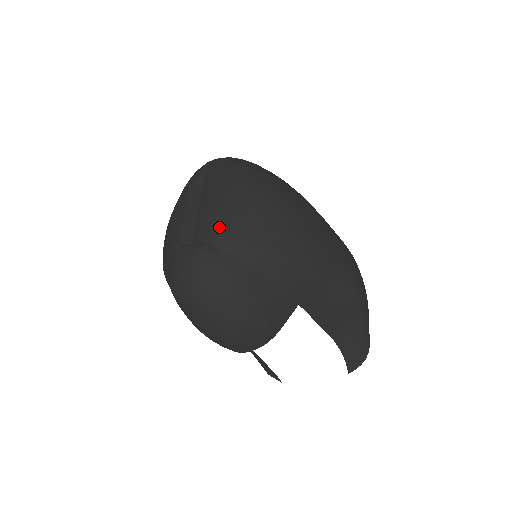
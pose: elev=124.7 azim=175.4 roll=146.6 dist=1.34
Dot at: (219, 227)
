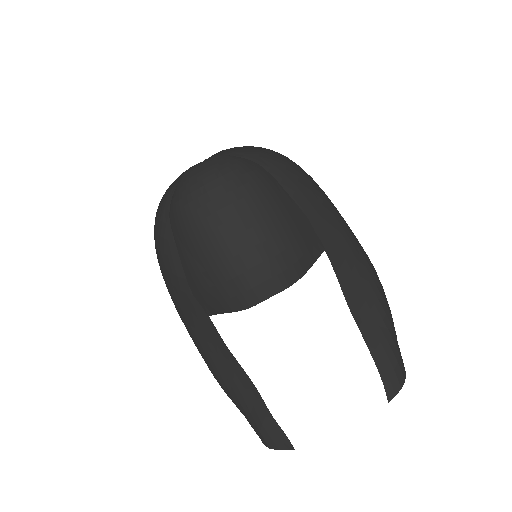
Dot at: (236, 150)
